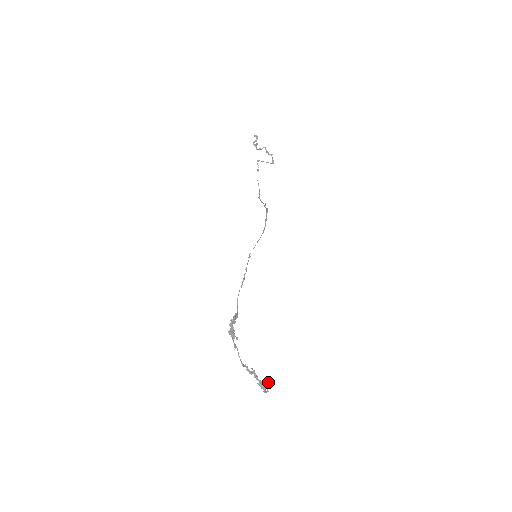
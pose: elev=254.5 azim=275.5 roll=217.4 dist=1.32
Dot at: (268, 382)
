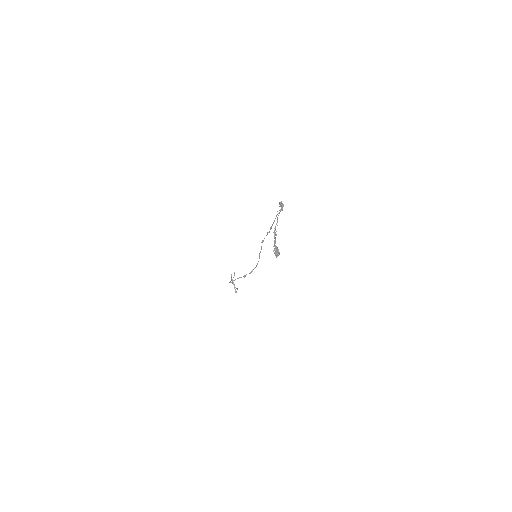
Dot at: occluded
